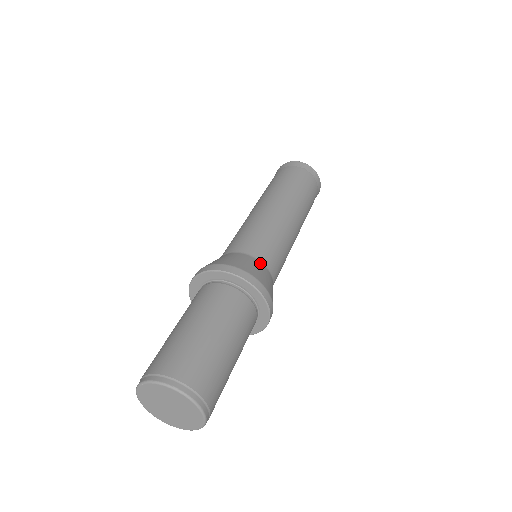
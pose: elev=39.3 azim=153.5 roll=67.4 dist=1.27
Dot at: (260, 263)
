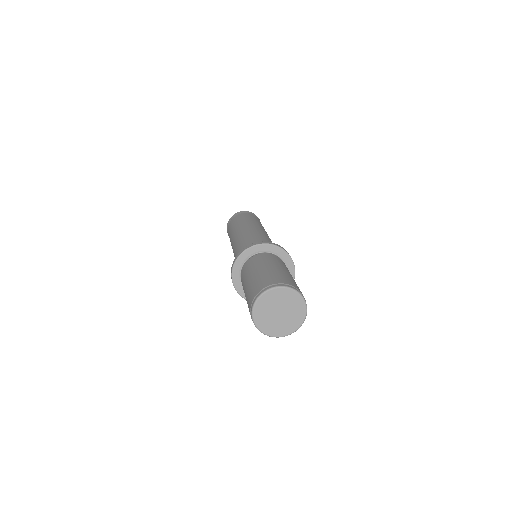
Dot at: occluded
